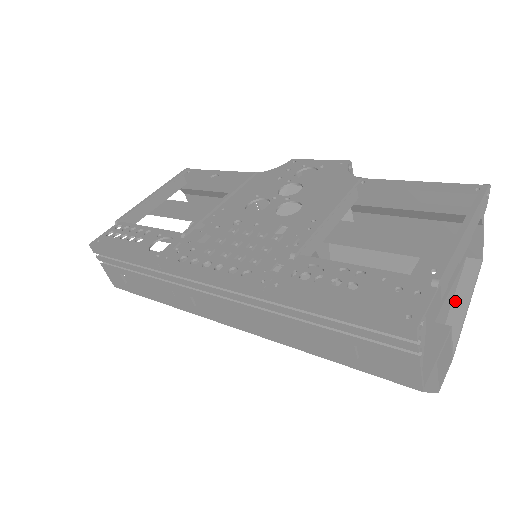
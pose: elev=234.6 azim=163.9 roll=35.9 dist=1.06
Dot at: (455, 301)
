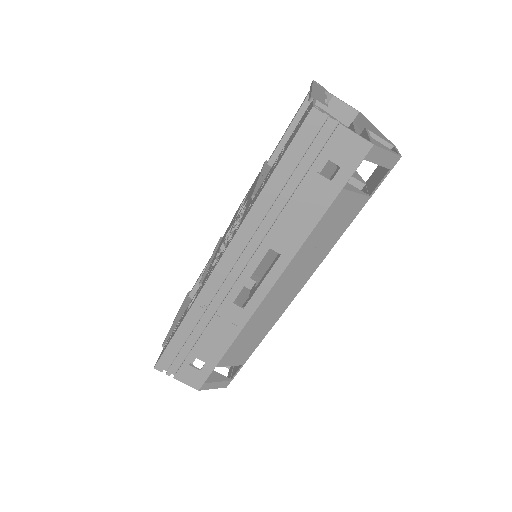
Dot at: occluded
